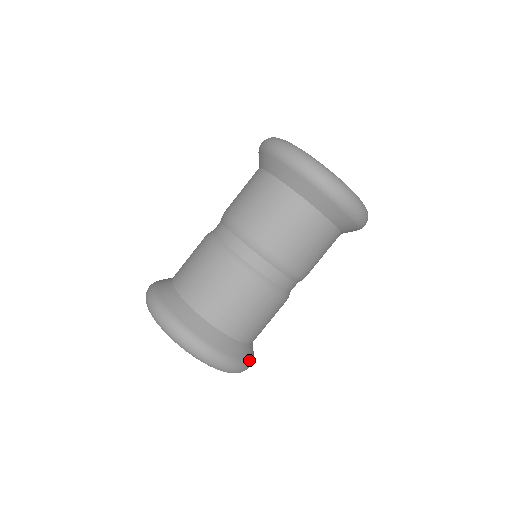
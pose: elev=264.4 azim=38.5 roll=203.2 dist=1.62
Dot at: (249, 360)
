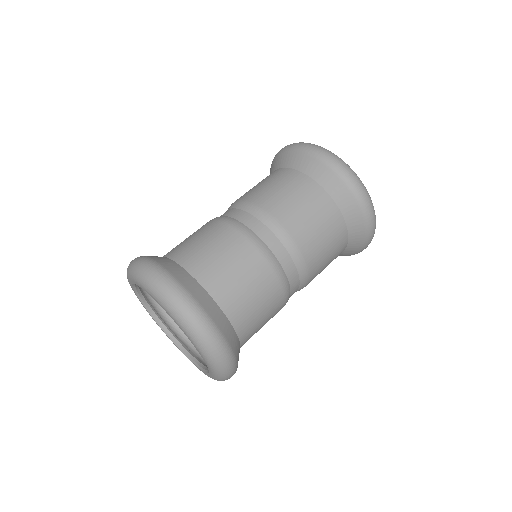
Dot at: (188, 291)
